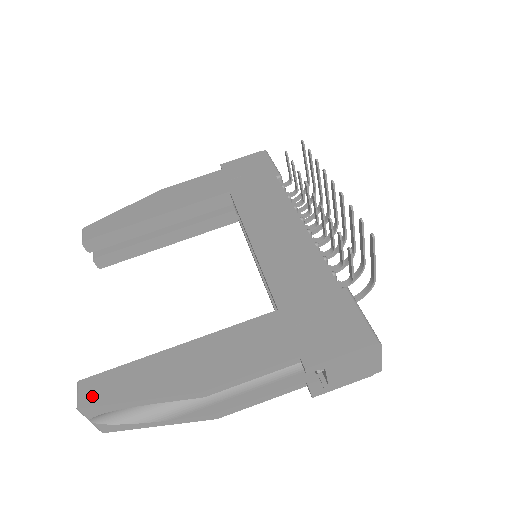
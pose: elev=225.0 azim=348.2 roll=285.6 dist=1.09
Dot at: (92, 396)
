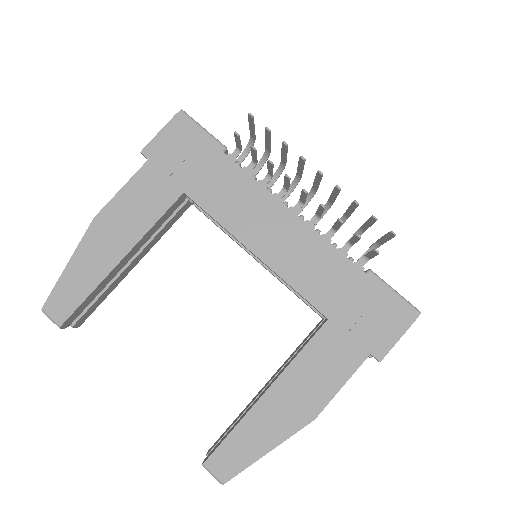
Dot at: (227, 469)
